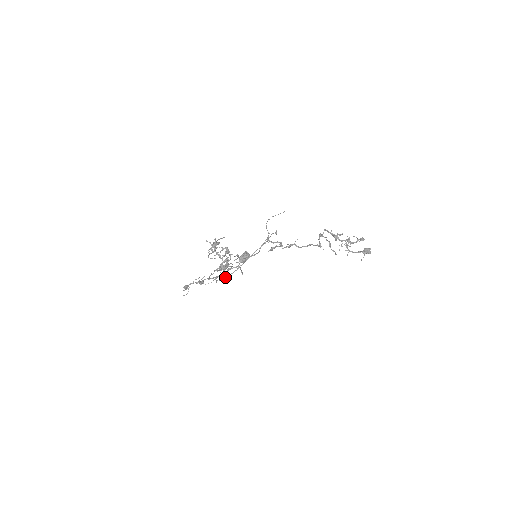
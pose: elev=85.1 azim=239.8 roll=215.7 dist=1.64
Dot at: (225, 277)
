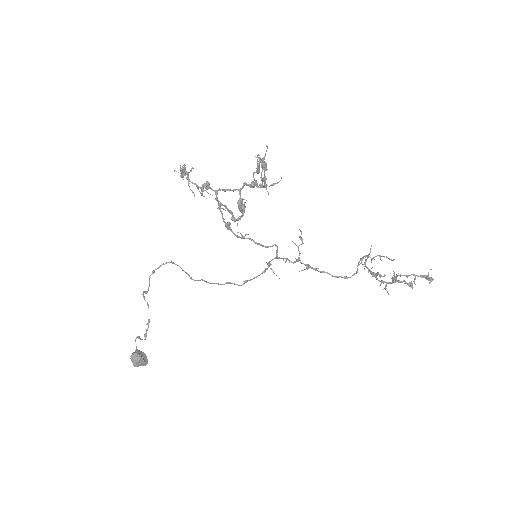
Dot at: occluded
